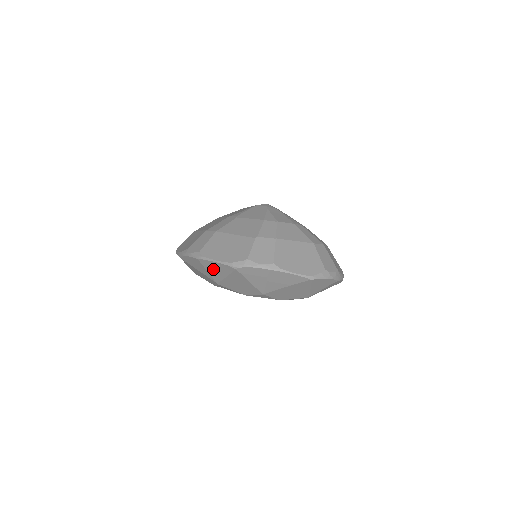
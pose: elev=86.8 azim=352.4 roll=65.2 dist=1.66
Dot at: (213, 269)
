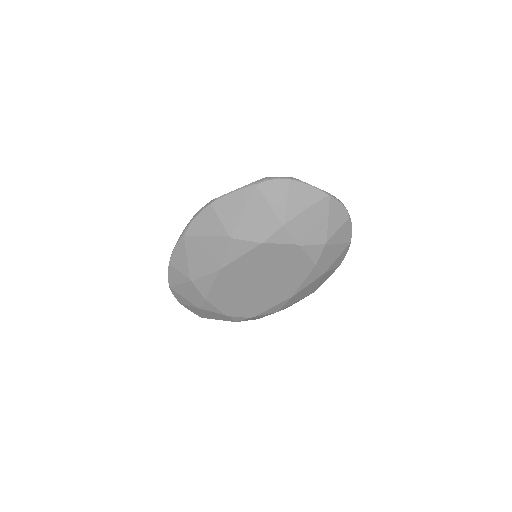
Dot at: (228, 209)
